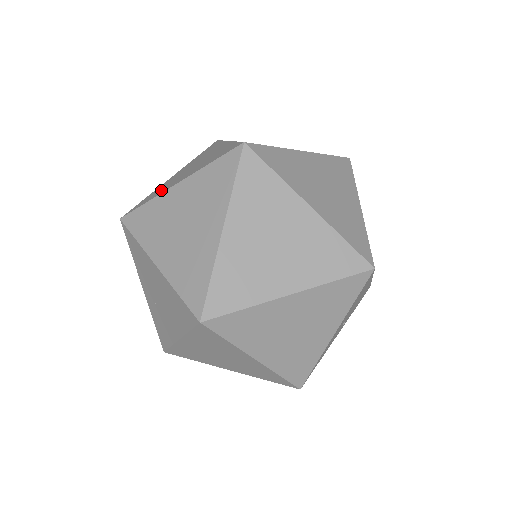
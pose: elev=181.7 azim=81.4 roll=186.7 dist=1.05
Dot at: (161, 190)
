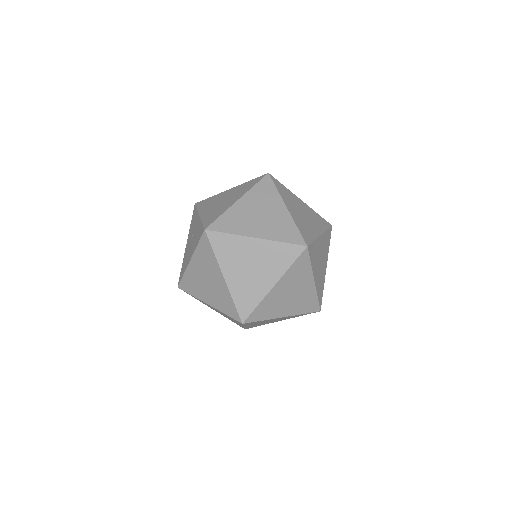
Dot at: (221, 210)
